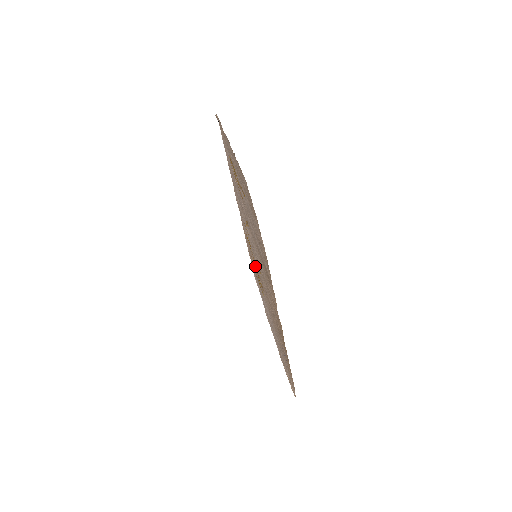
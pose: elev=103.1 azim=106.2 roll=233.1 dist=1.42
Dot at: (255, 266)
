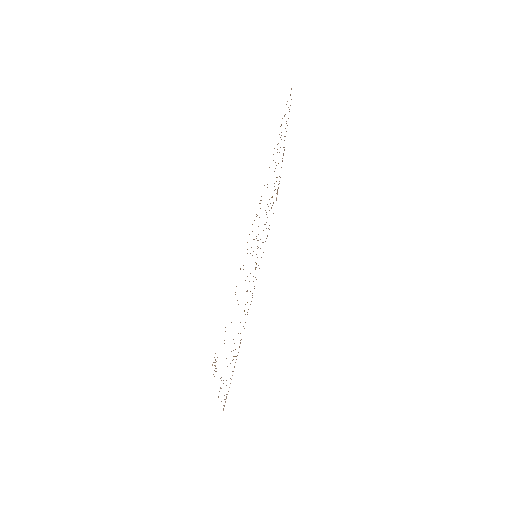
Dot at: occluded
